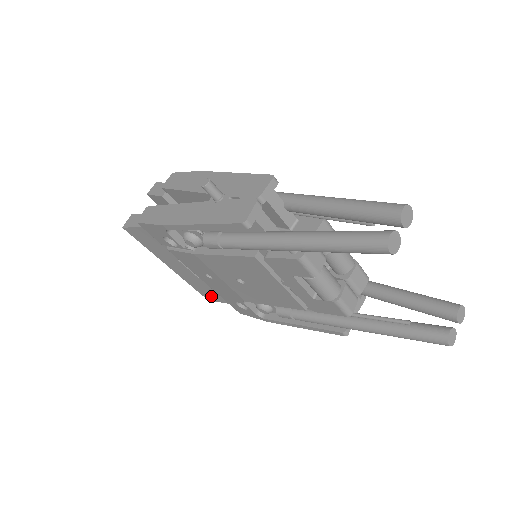
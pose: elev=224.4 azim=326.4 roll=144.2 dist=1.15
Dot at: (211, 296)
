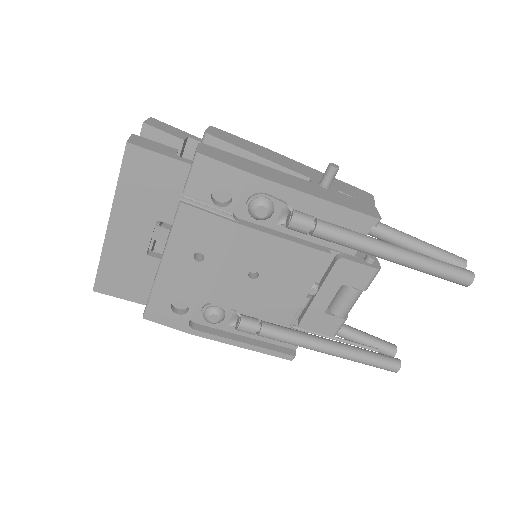
Dot at: (116, 285)
